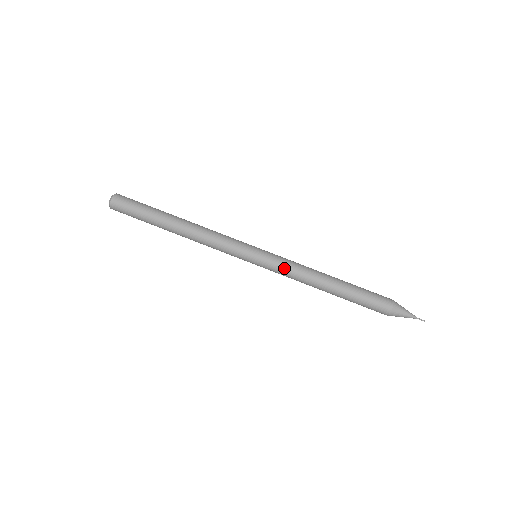
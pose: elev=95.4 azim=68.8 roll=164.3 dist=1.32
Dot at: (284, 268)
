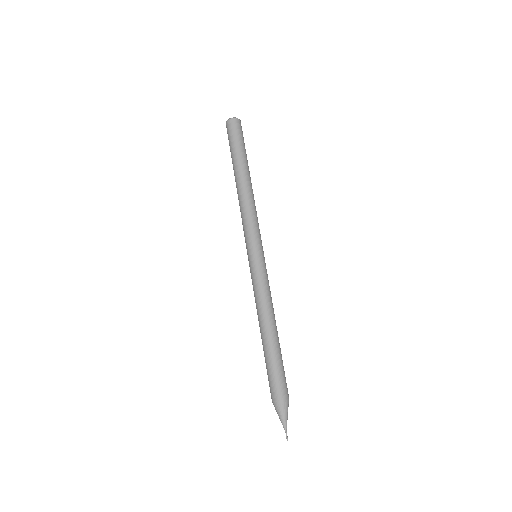
Dot at: (265, 283)
